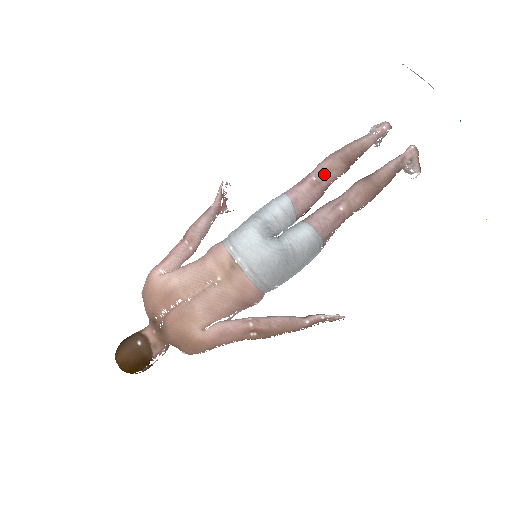
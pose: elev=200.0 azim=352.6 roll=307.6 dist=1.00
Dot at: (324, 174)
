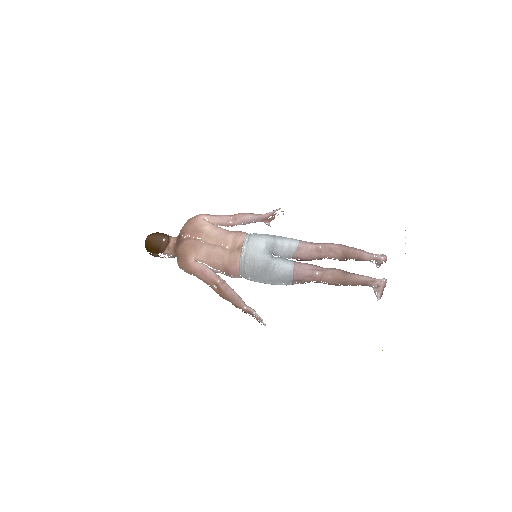
Dot at: (327, 250)
